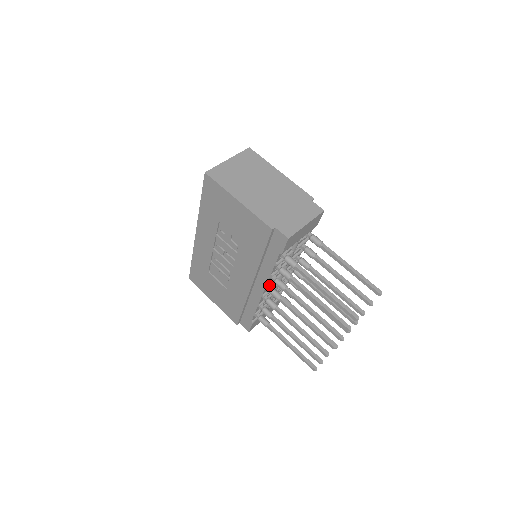
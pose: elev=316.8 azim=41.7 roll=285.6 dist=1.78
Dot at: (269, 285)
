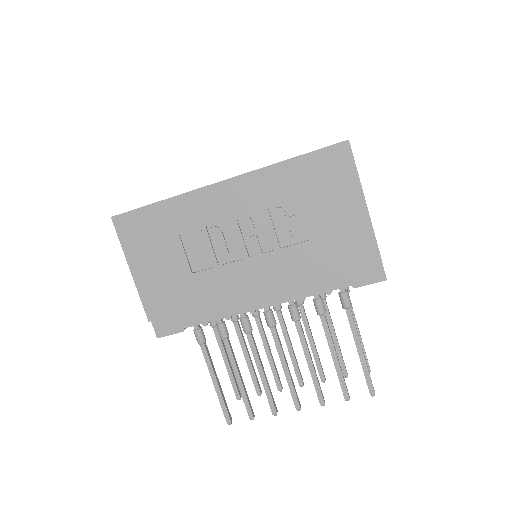
Dot at: occluded
